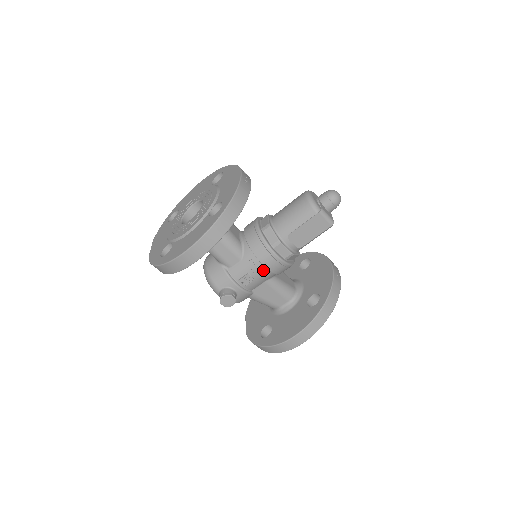
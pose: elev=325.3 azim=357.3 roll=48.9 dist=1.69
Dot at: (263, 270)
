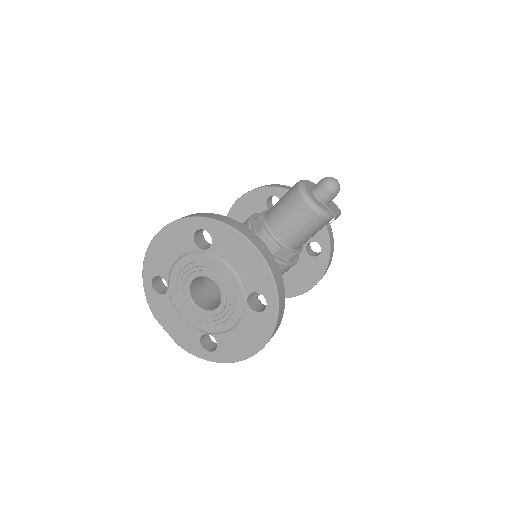
Dot at: occluded
